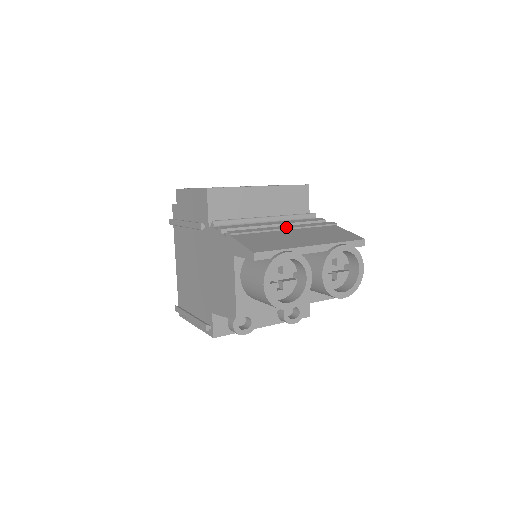
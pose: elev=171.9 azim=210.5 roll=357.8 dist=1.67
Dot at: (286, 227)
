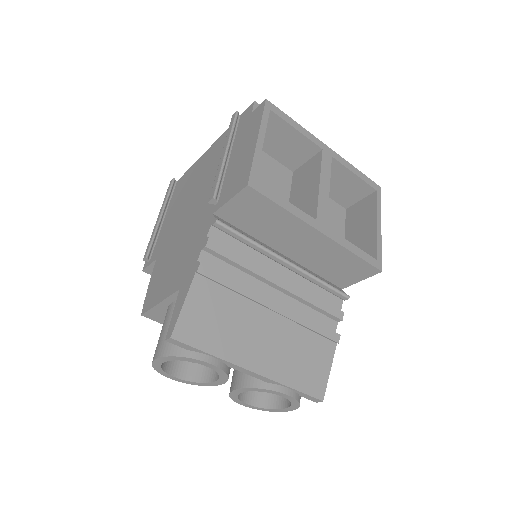
Dot at: (275, 308)
